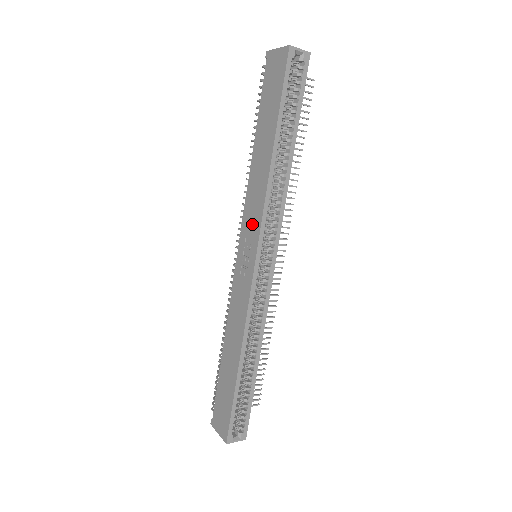
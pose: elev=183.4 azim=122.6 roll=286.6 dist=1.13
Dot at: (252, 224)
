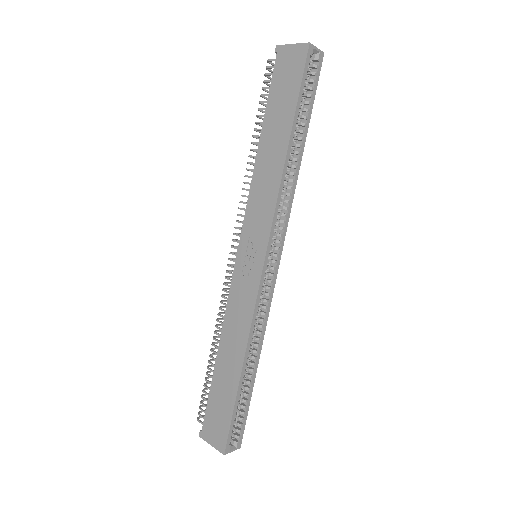
Dot at: (259, 223)
